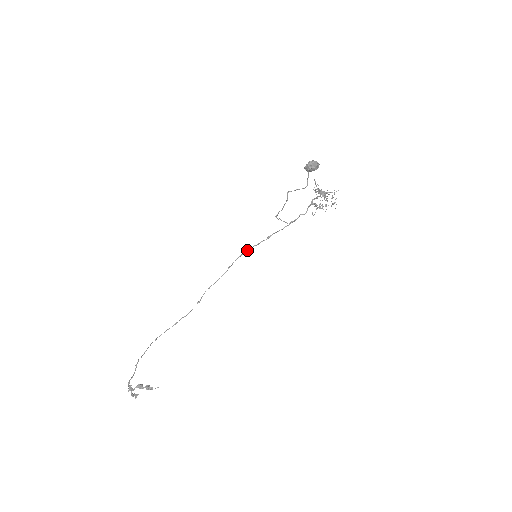
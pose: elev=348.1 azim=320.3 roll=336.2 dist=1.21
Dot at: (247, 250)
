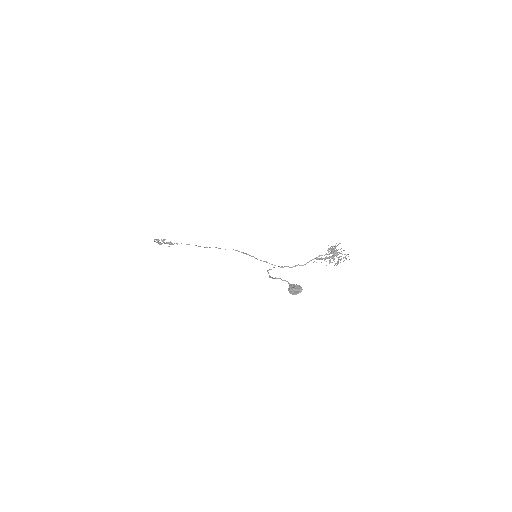
Dot at: (248, 254)
